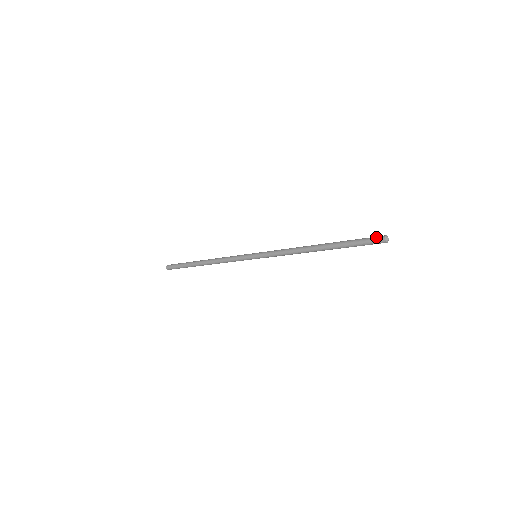
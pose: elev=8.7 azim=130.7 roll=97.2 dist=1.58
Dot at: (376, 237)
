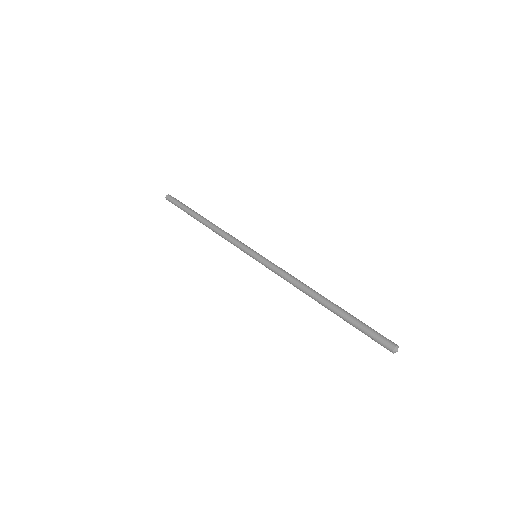
Dot at: (384, 341)
